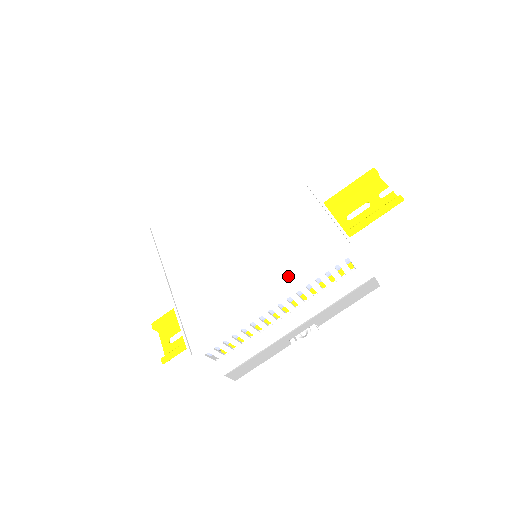
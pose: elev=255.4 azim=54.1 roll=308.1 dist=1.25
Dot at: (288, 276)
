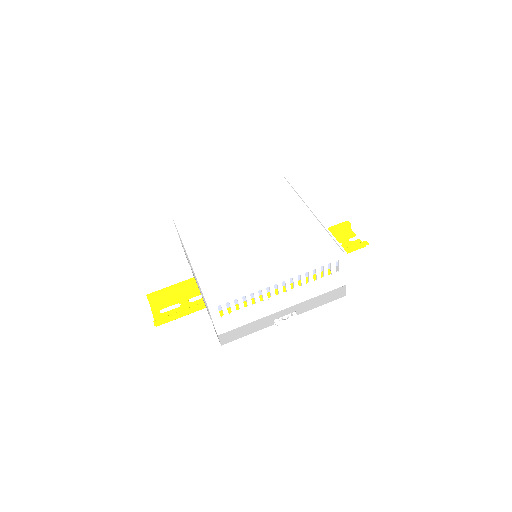
Dot at: (294, 263)
